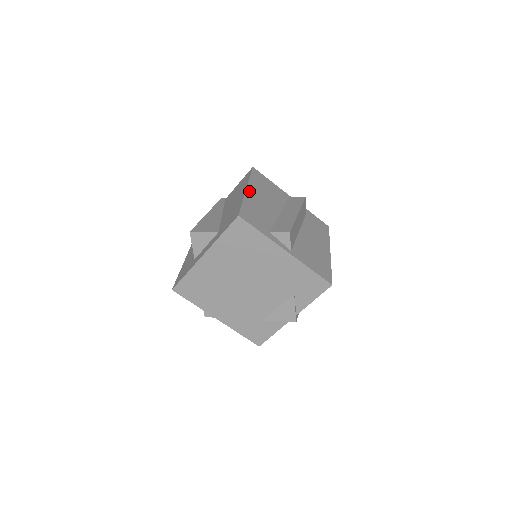
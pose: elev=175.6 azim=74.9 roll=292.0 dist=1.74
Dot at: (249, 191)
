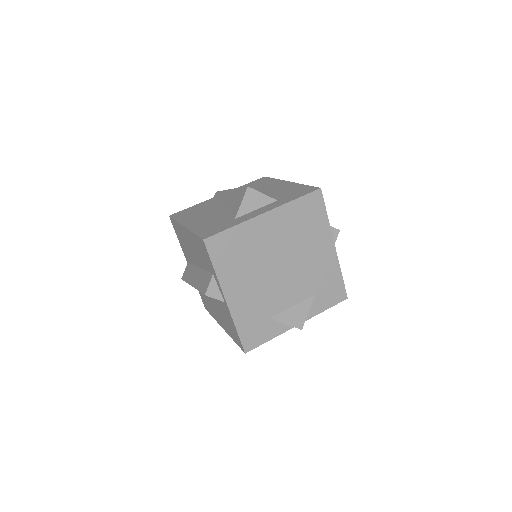
Dot at: occluded
